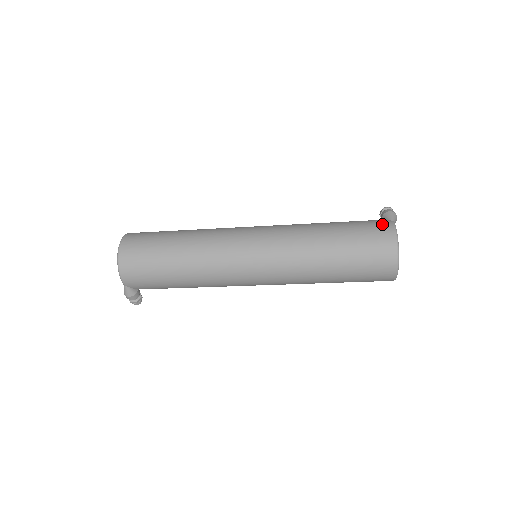
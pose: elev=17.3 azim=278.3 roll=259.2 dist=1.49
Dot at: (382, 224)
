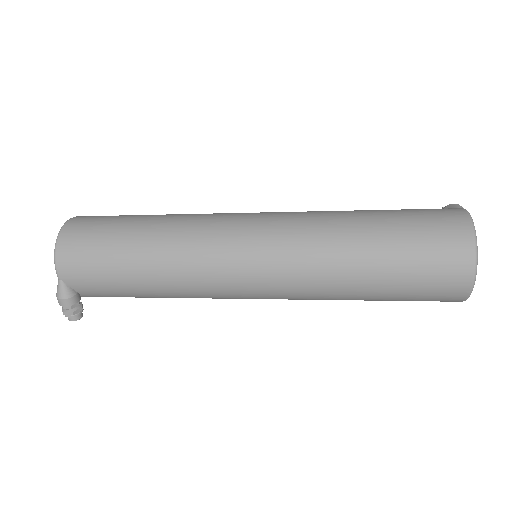
Dot at: occluded
